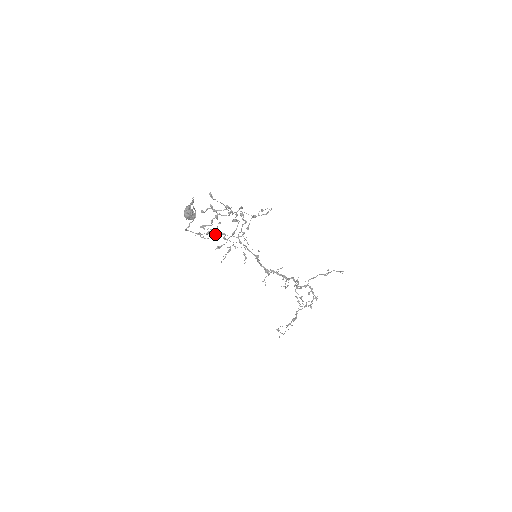
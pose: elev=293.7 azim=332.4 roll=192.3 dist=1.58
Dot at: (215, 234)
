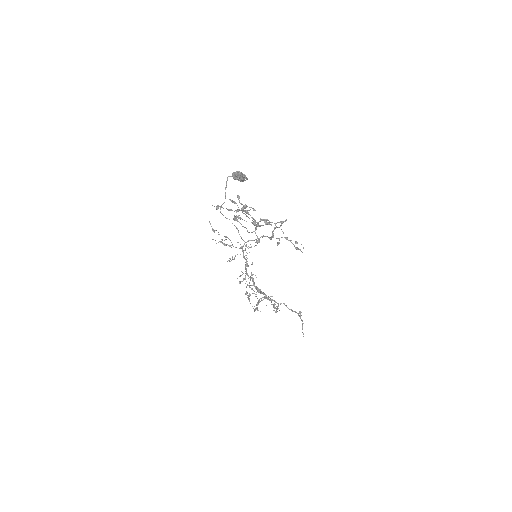
Dot at: occluded
